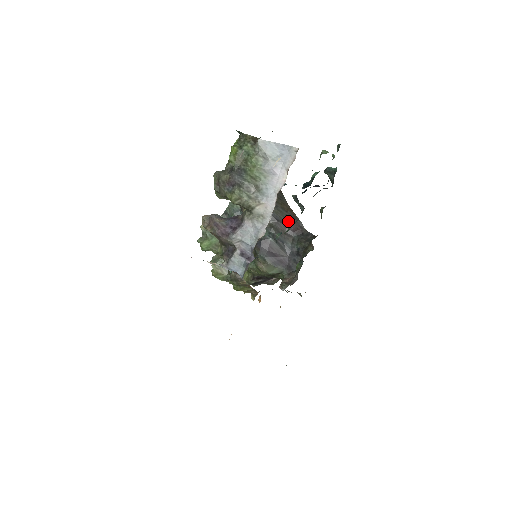
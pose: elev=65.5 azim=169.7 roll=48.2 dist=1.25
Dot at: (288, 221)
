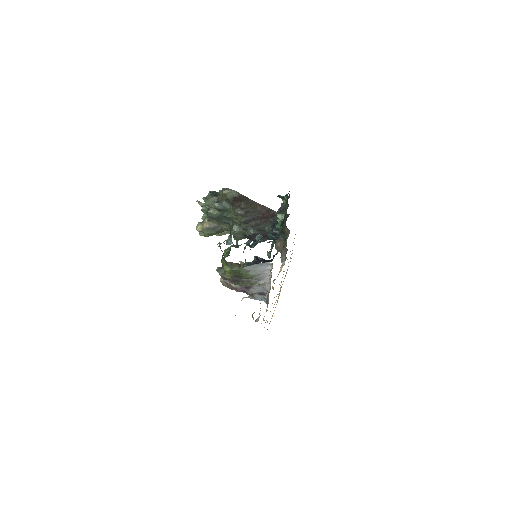
Dot at: (261, 214)
